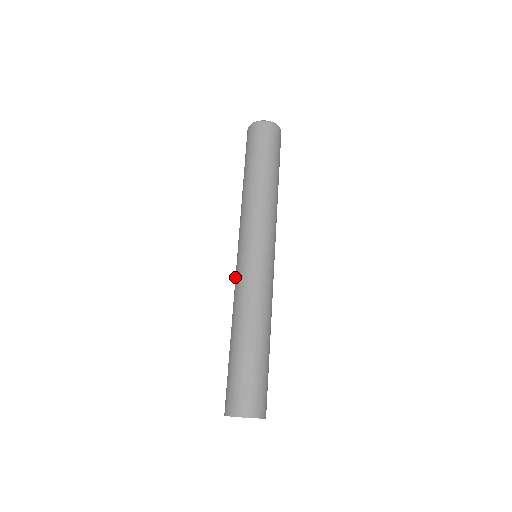
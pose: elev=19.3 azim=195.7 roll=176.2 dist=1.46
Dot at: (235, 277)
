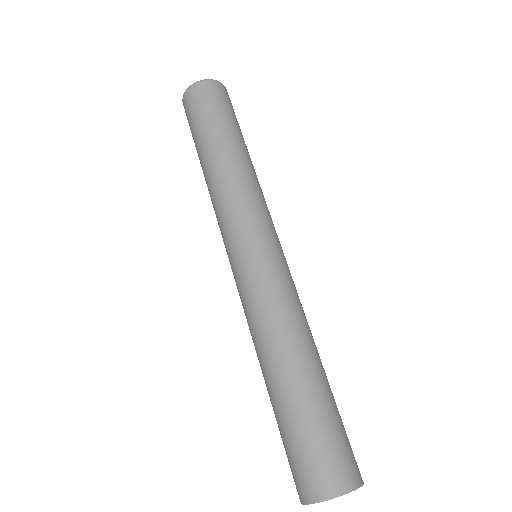
Dot at: occluded
